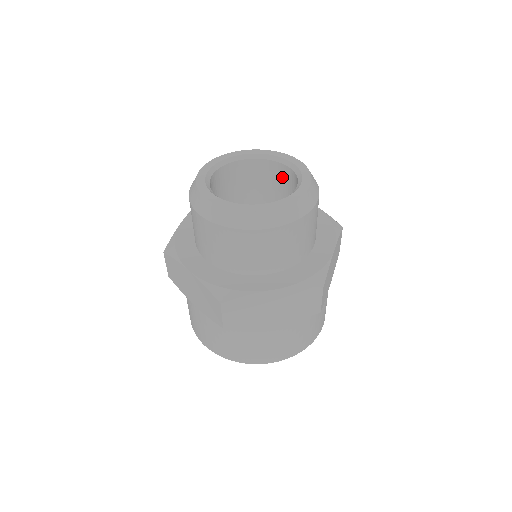
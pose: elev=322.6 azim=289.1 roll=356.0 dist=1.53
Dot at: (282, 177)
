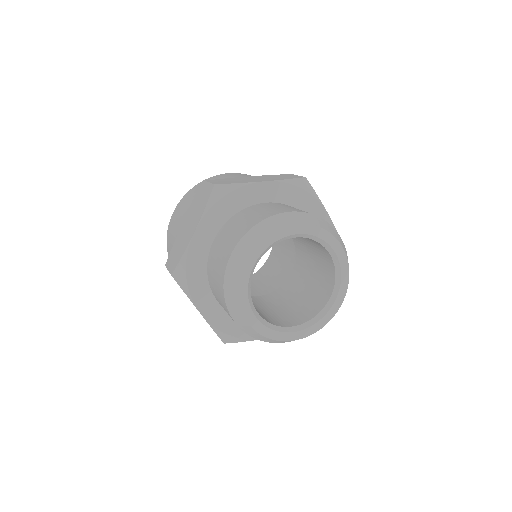
Dot at: occluded
